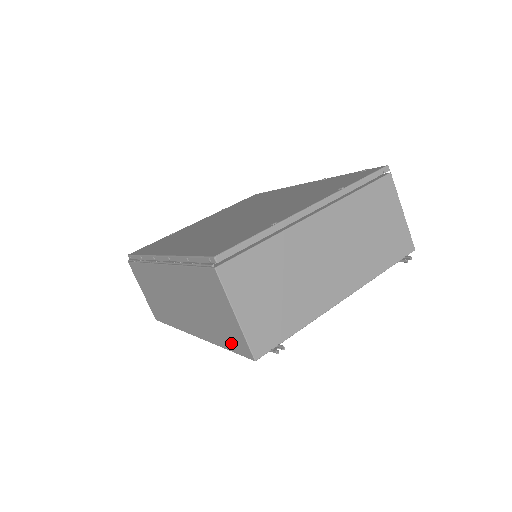
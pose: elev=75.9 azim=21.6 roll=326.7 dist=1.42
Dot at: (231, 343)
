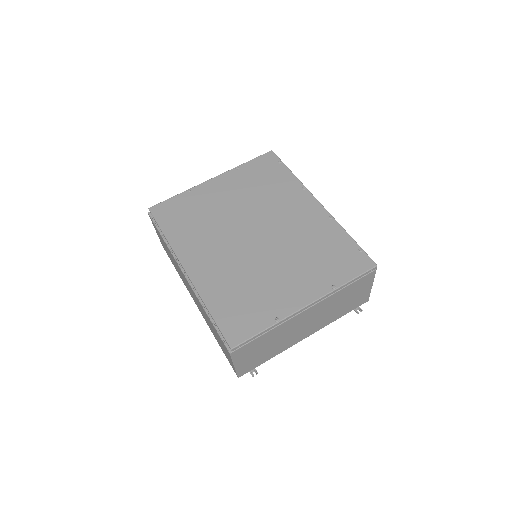
Dot at: (225, 355)
